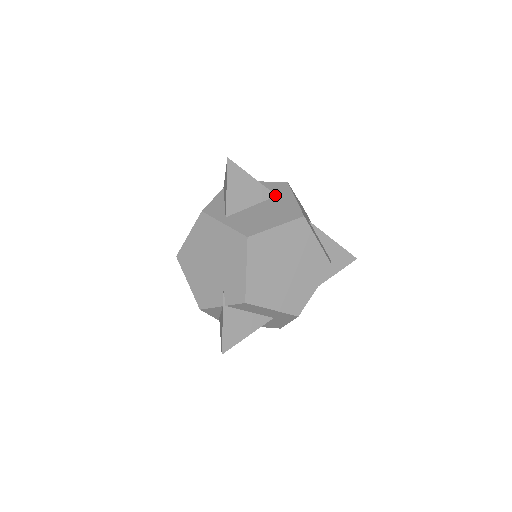
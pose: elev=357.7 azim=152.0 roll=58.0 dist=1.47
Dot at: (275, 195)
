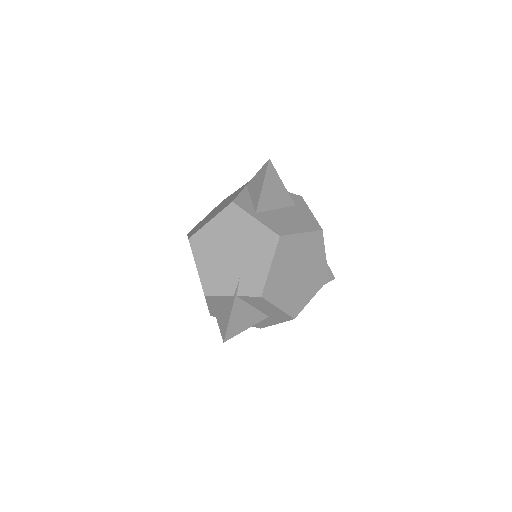
Dot at: (294, 204)
